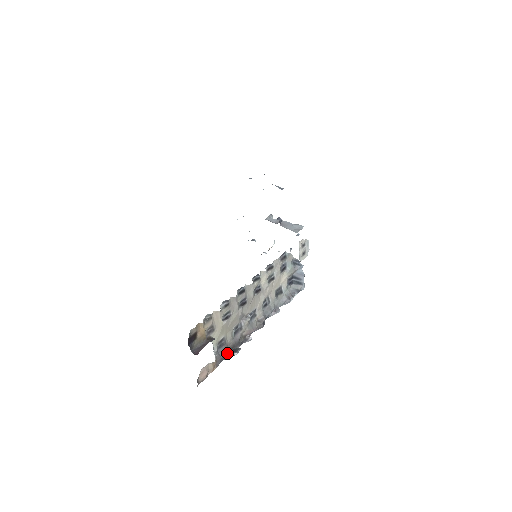
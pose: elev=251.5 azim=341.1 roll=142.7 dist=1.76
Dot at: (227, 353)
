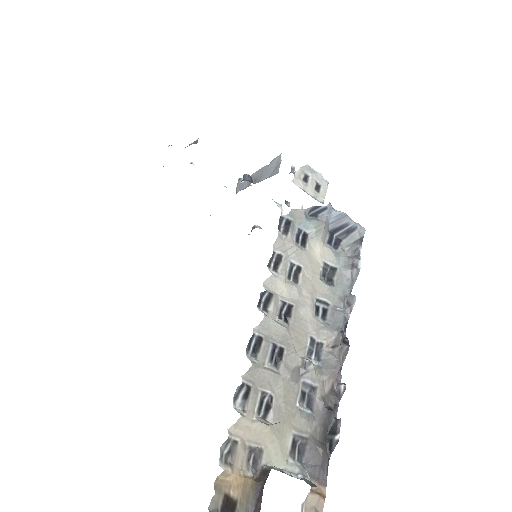
Dot at: (323, 447)
